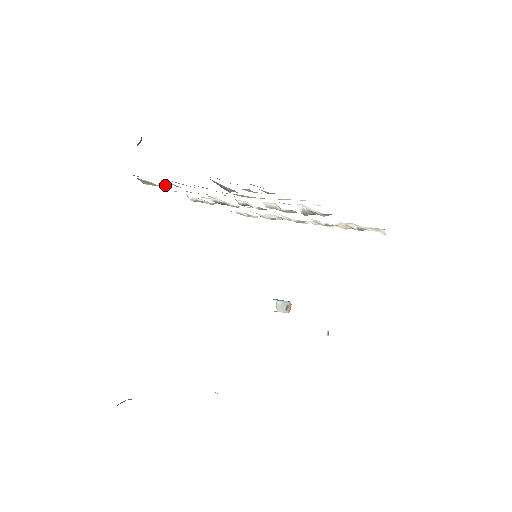
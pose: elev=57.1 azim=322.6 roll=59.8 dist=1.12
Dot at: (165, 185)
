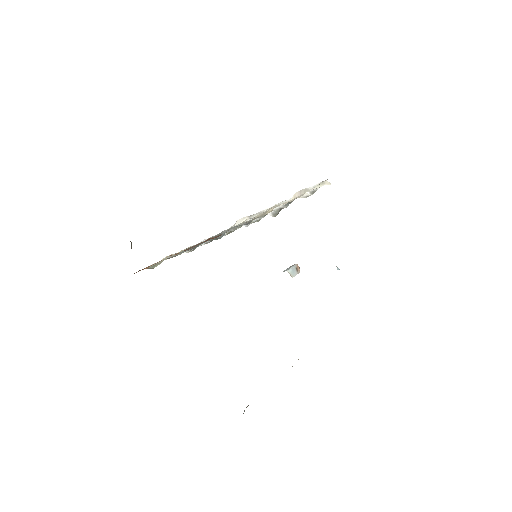
Dot at: occluded
